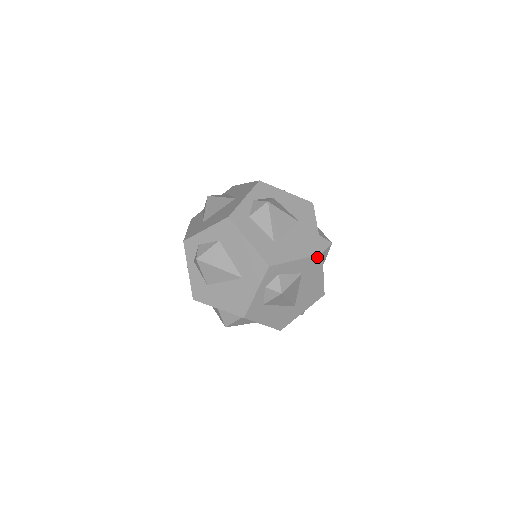
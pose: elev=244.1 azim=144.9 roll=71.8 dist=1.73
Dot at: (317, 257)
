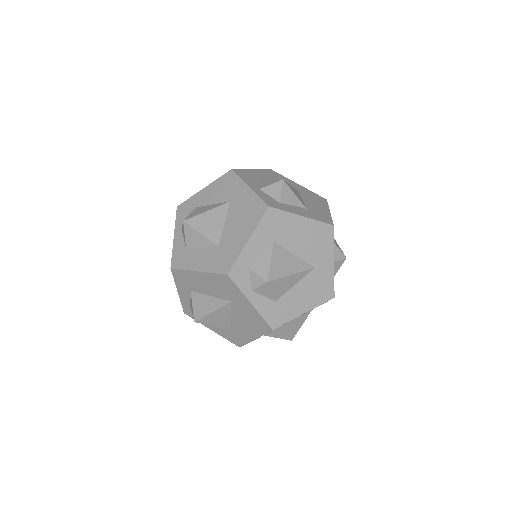
Dot at: (267, 214)
